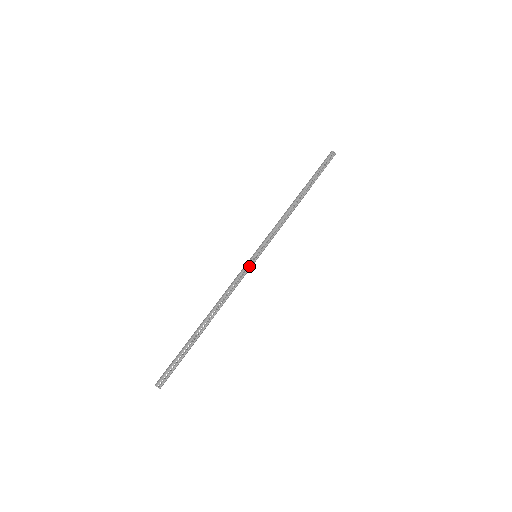
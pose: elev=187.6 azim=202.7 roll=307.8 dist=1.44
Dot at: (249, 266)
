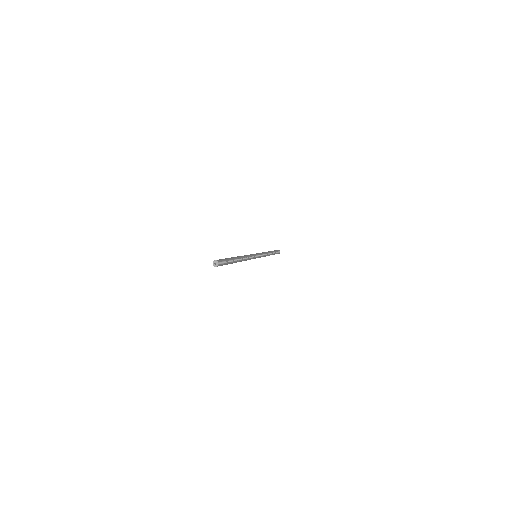
Dot at: (255, 256)
